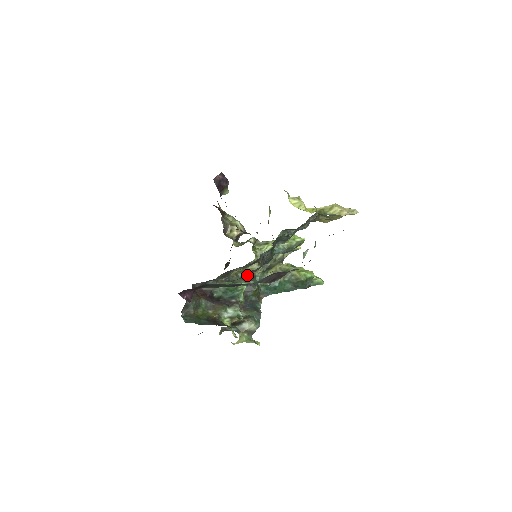
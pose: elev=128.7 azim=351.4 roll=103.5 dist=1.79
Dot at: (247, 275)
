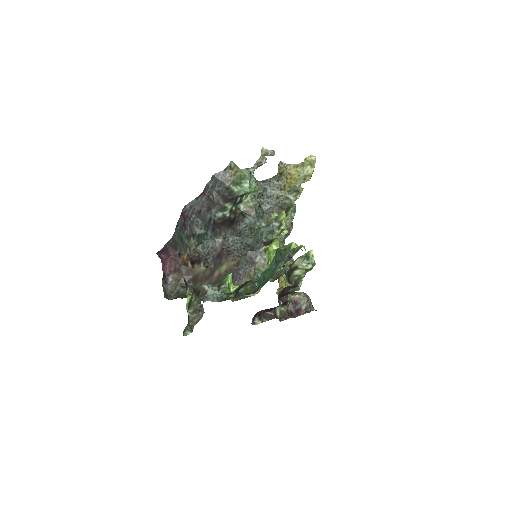
Dot at: (220, 246)
